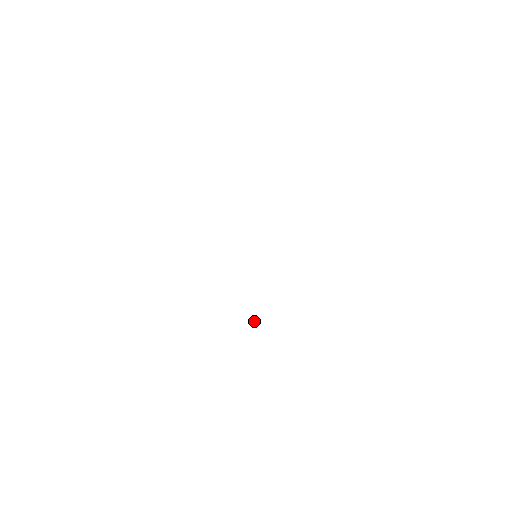
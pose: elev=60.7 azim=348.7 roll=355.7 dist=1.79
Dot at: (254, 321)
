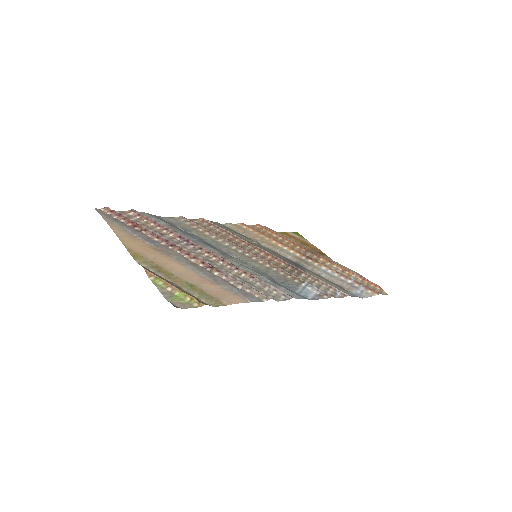
Dot at: (331, 266)
